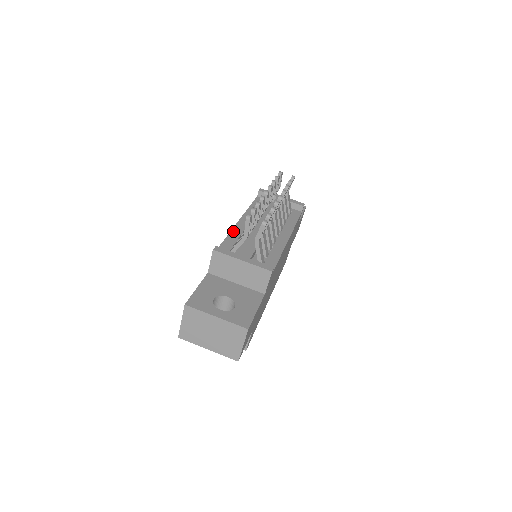
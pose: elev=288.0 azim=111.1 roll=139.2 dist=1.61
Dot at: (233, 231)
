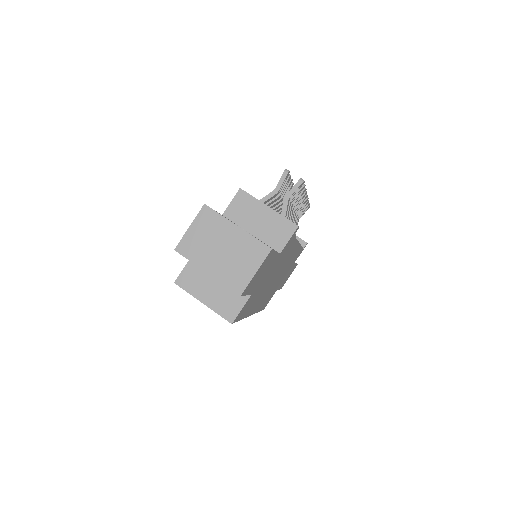
Dot at: occluded
